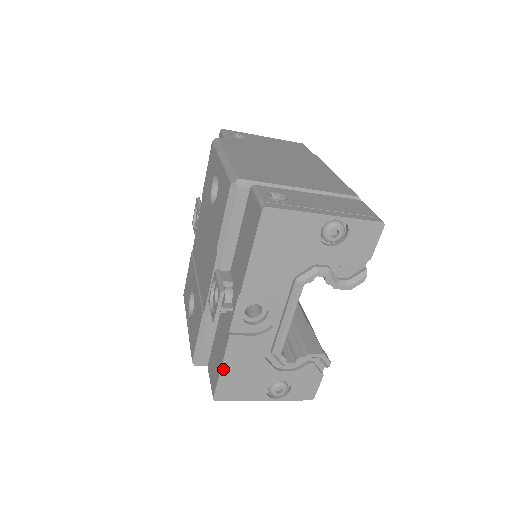
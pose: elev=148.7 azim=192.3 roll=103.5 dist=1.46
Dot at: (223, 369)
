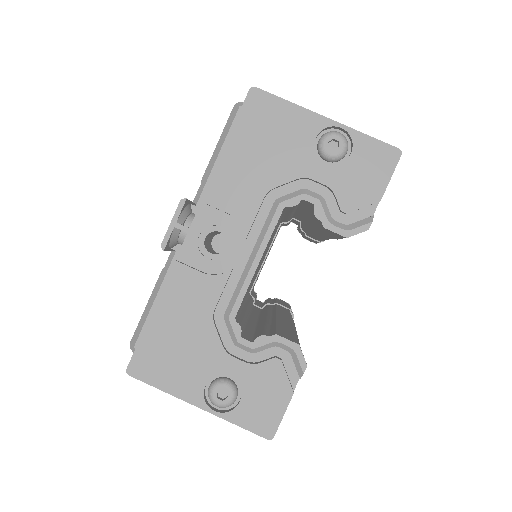
Dot at: (153, 318)
